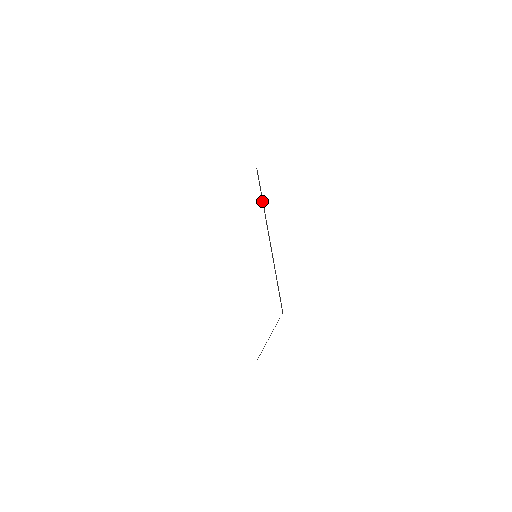
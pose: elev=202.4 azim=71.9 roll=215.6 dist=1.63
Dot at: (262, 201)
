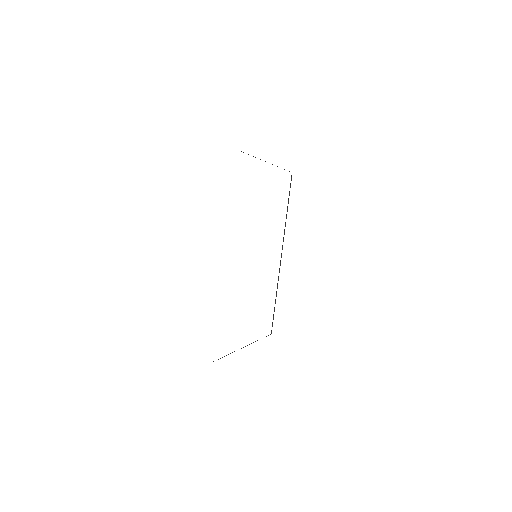
Dot at: (287, 208)
